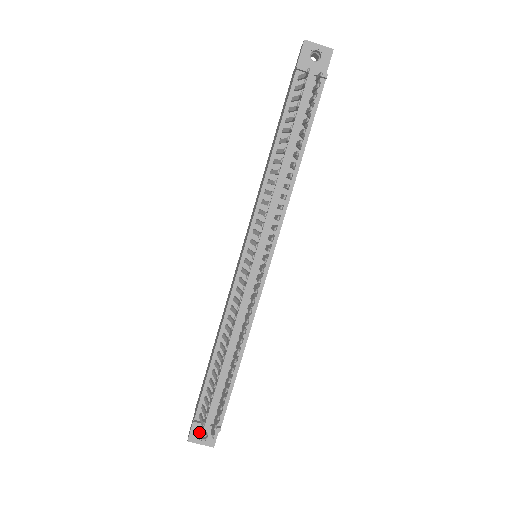
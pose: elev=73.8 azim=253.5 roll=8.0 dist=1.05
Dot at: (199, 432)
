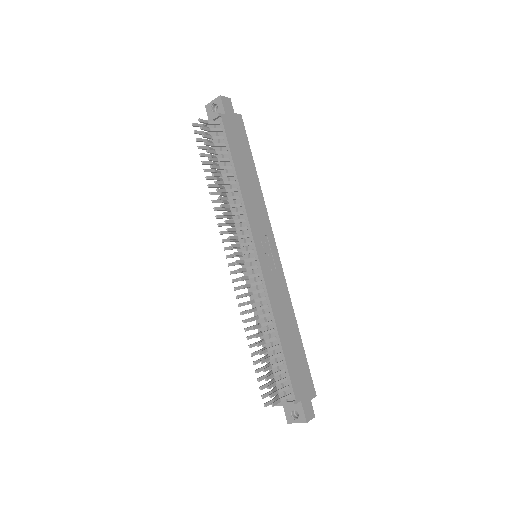
Dot at: (291, 413)
